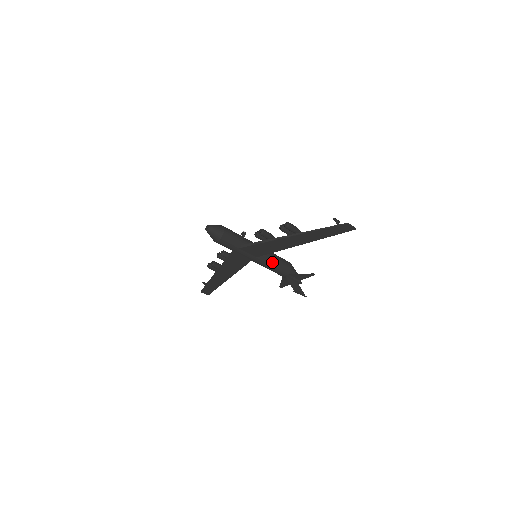
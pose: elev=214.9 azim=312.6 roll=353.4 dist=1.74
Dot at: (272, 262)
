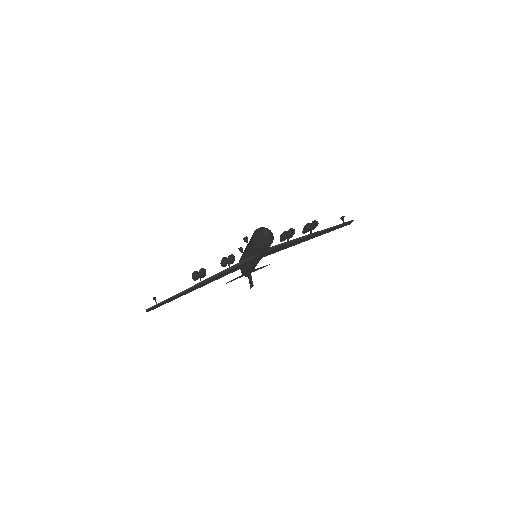
Dot at: occluded
